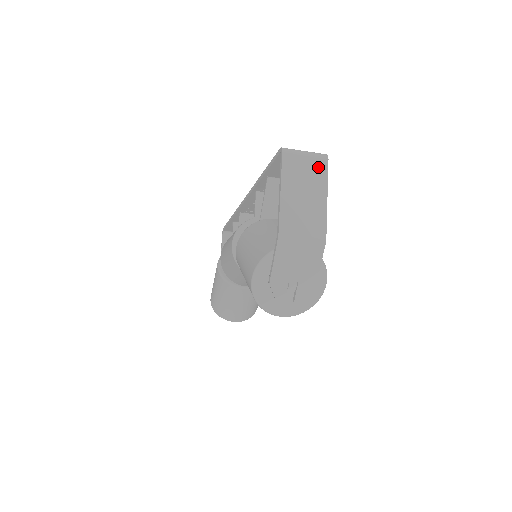
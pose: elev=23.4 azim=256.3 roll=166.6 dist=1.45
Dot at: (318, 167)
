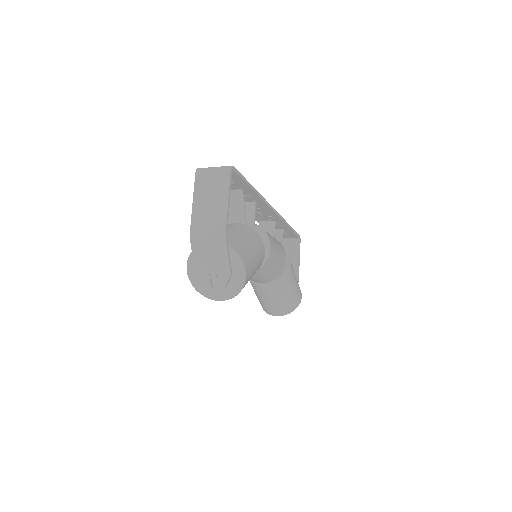
Dot at: (222, 178)
